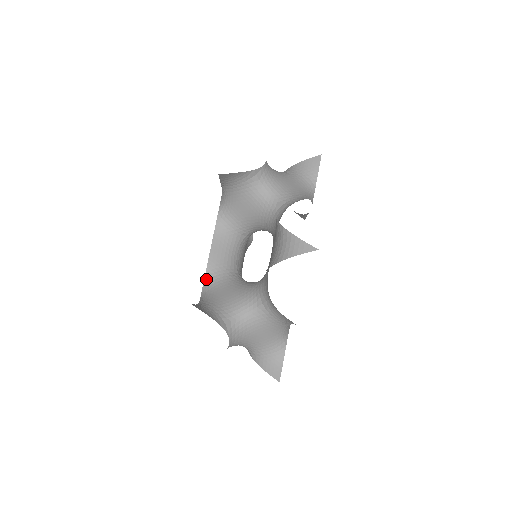
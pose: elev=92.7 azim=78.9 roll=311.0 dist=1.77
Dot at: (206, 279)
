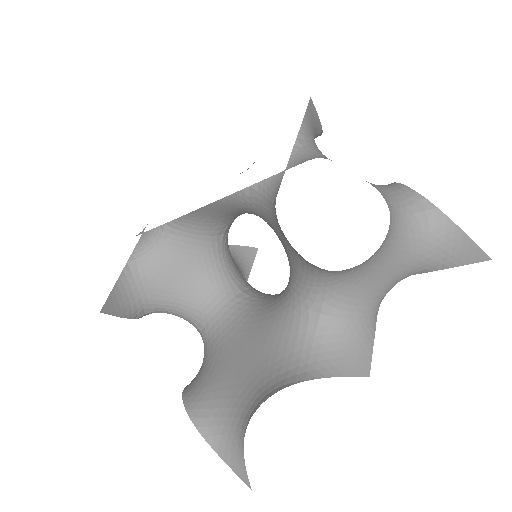
Dot at: (169, 225)
